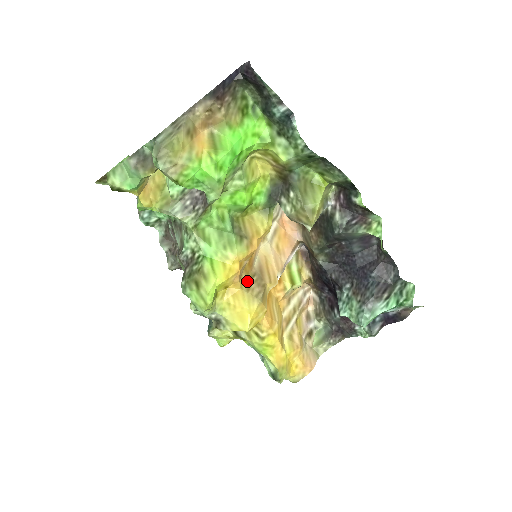
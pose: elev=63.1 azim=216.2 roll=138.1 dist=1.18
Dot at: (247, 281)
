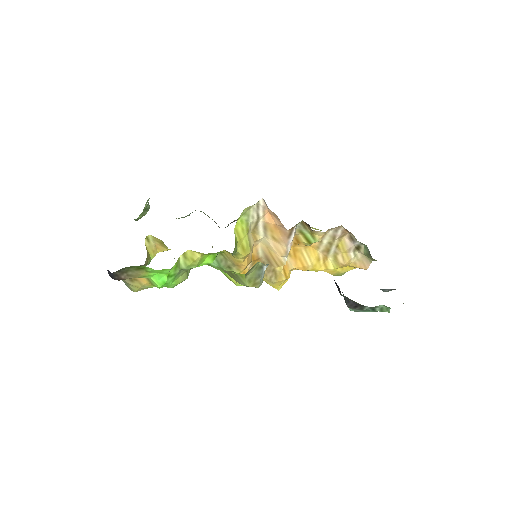
Dot at: occluded
